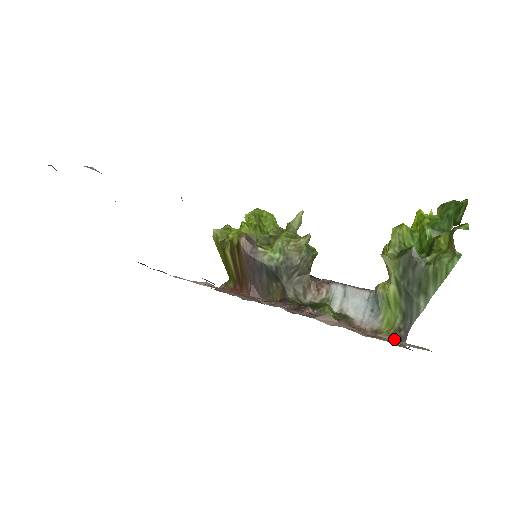
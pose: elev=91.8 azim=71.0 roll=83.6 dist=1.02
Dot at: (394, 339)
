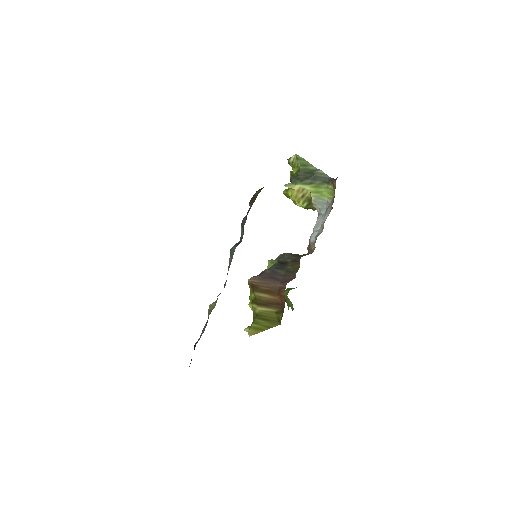
Dot at: occluded
